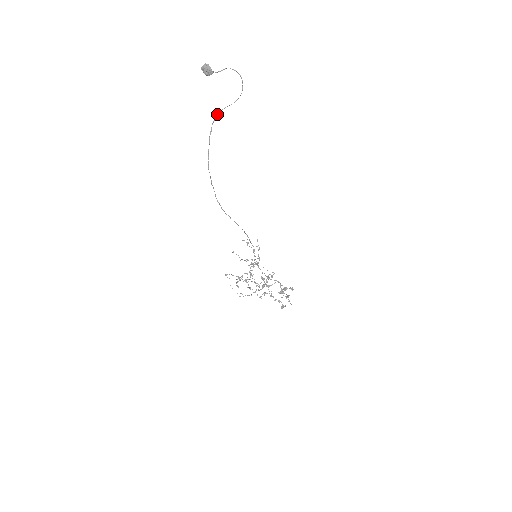
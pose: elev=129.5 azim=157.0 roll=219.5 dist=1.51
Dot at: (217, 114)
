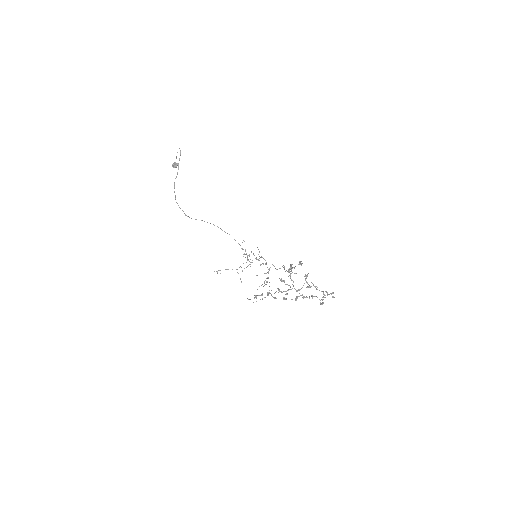
Dot at: (177, 174)
